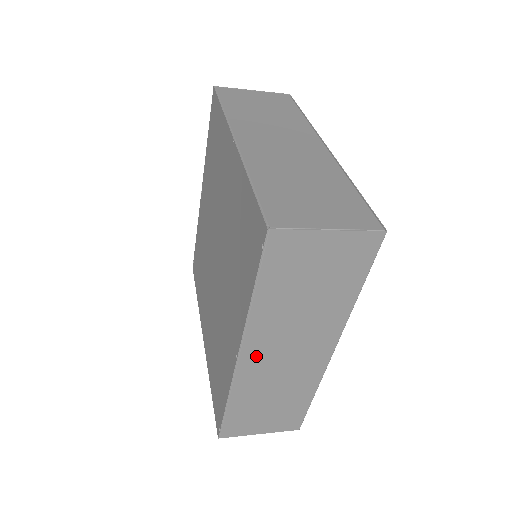
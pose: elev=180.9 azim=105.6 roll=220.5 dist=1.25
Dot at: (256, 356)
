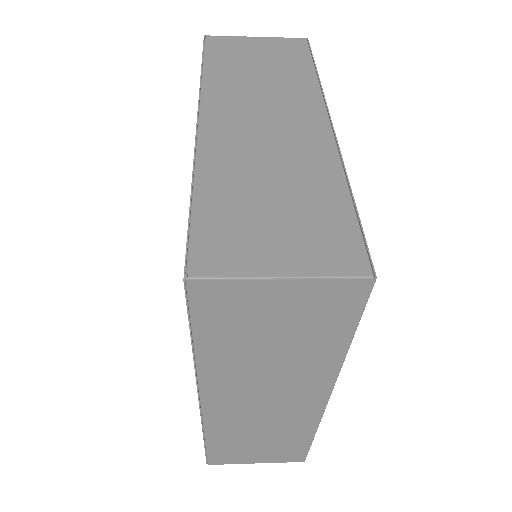
Dot at: (223, 403)
